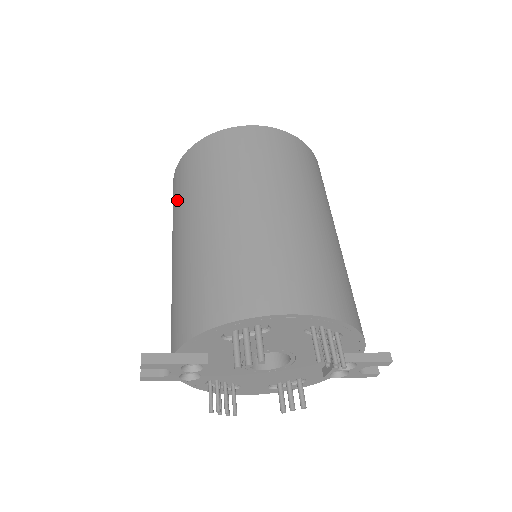
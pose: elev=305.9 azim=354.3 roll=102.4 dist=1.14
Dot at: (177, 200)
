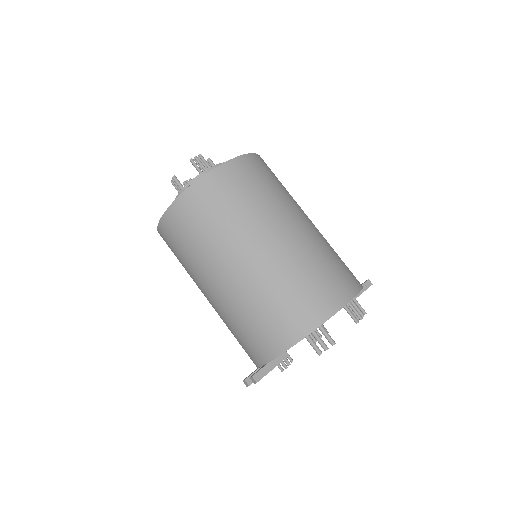
Dot at: (188, 250)
